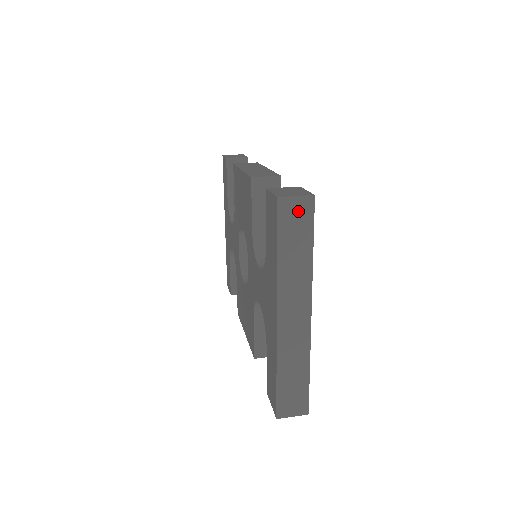
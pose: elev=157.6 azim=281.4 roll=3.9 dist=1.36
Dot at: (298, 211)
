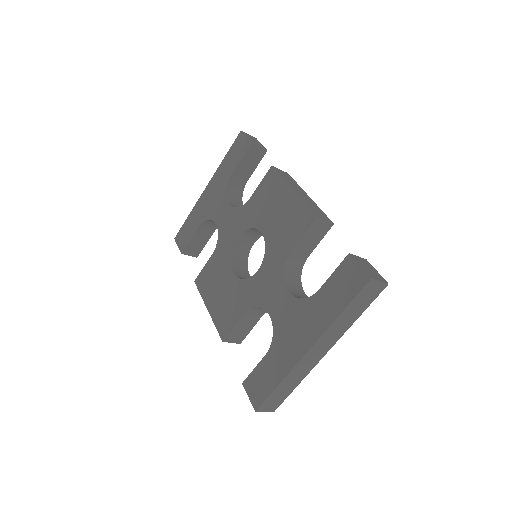
Dot at: (373, 290)
